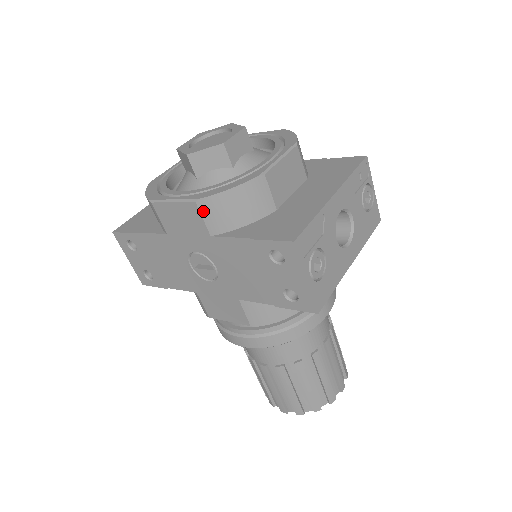
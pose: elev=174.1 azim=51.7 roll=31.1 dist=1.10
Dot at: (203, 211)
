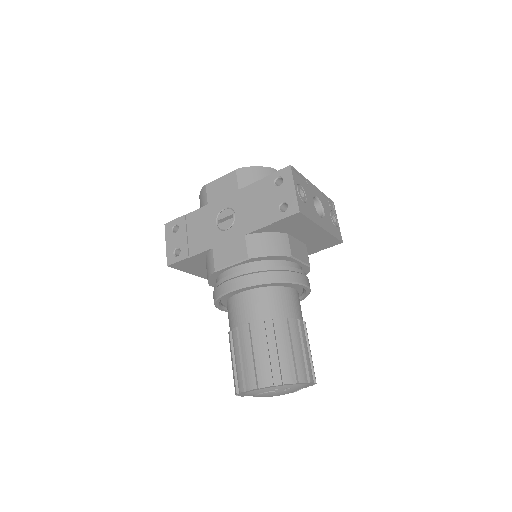
Dot at: (239, 175)
